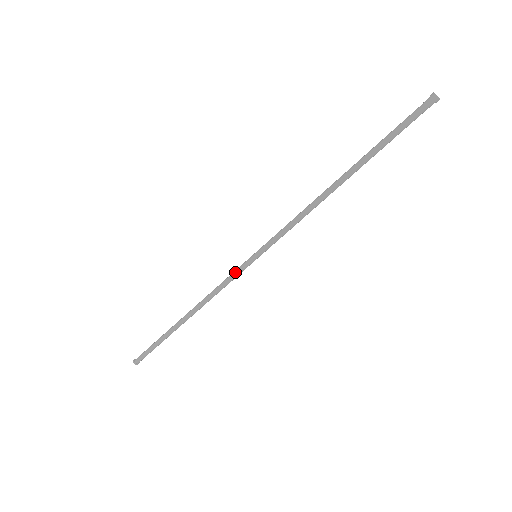
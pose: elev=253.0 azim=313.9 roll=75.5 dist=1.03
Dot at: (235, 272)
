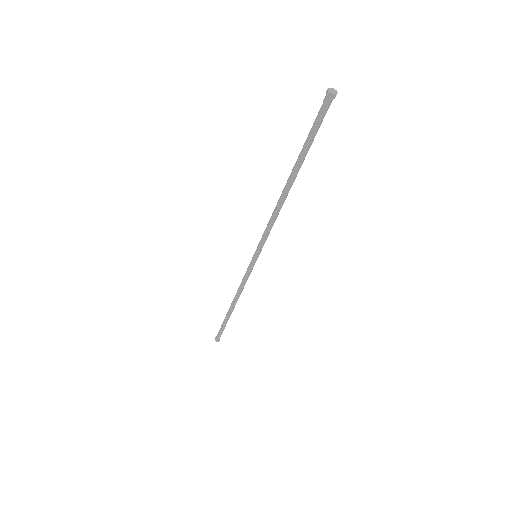
Dot at: (247, 268)
